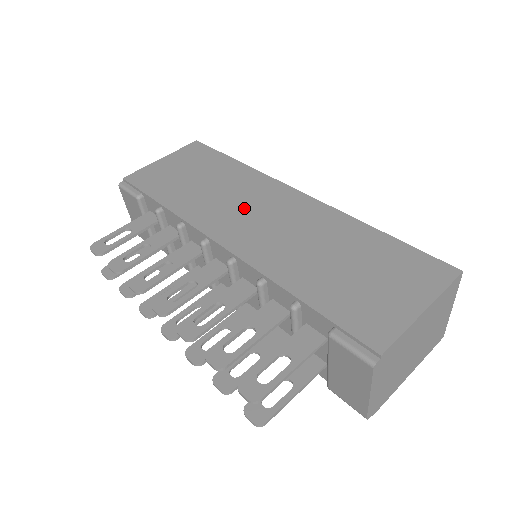
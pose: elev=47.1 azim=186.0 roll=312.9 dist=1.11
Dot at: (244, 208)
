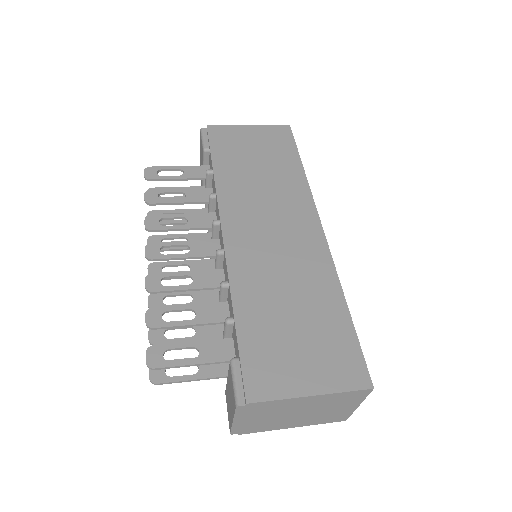
Dot at: (267, 214)
